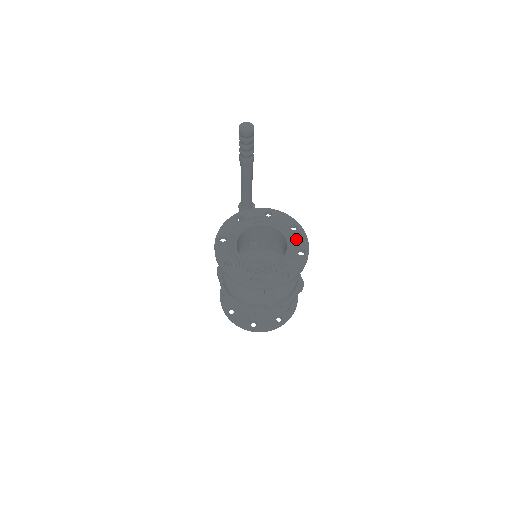
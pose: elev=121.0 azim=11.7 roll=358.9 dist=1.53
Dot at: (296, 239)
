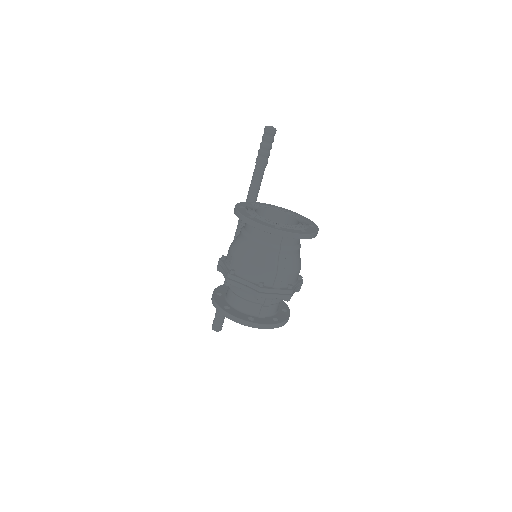
Dot at: (305, 220)
